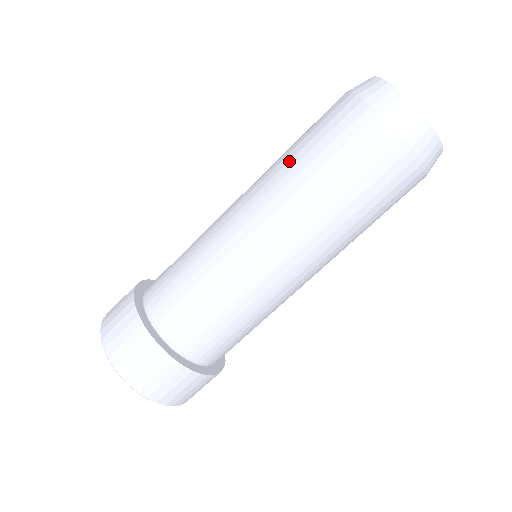
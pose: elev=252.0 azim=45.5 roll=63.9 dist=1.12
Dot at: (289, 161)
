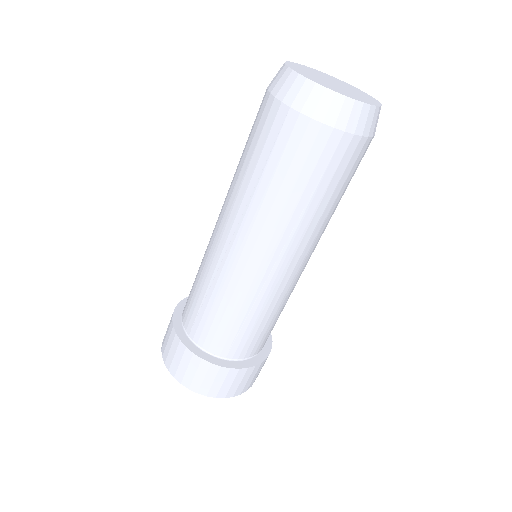
Dot at: (275, 202)
